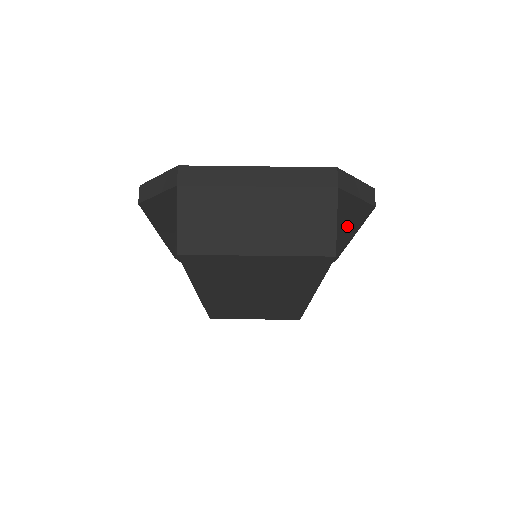
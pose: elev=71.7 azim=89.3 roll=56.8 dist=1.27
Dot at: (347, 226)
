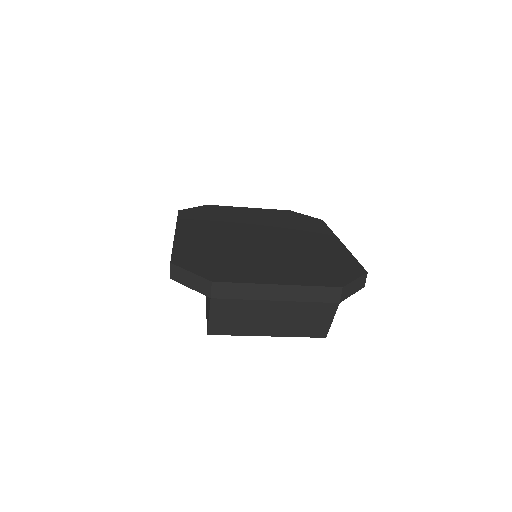
Dot at: occluded
